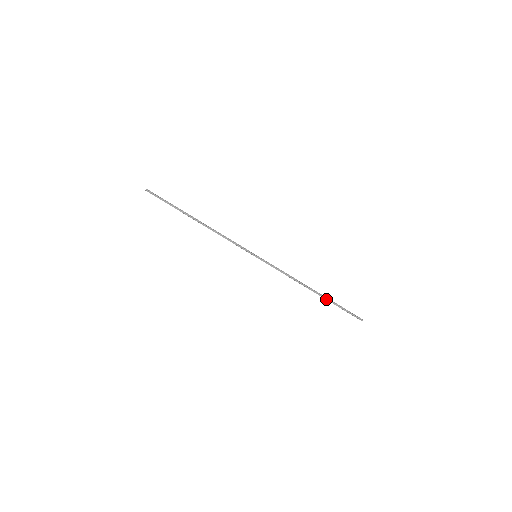
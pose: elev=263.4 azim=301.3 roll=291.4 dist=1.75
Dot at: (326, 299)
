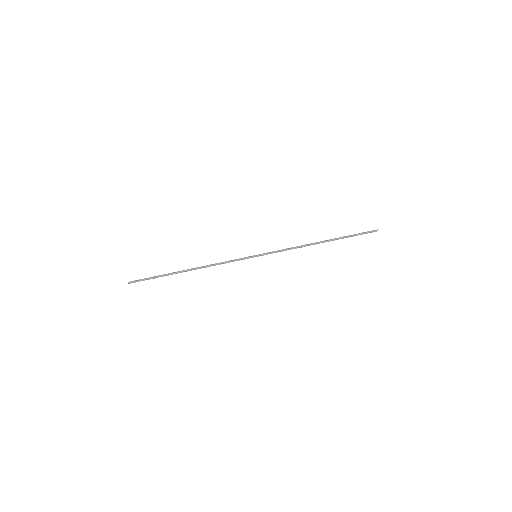
Dot at: occluded
